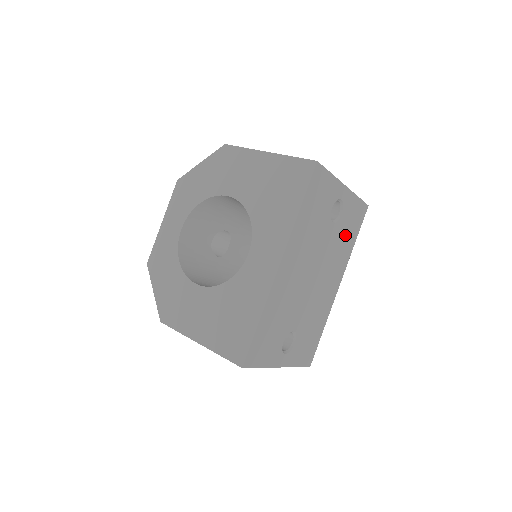
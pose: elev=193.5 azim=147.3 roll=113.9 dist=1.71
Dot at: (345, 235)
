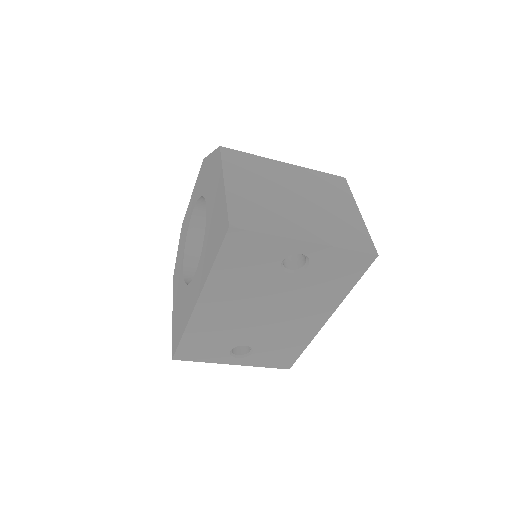
Dot at: (325, 282)
